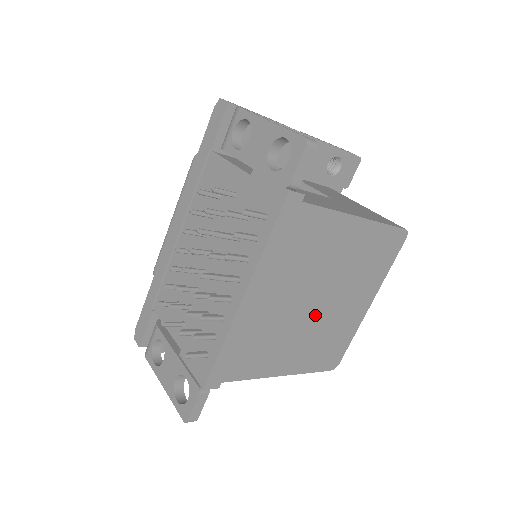
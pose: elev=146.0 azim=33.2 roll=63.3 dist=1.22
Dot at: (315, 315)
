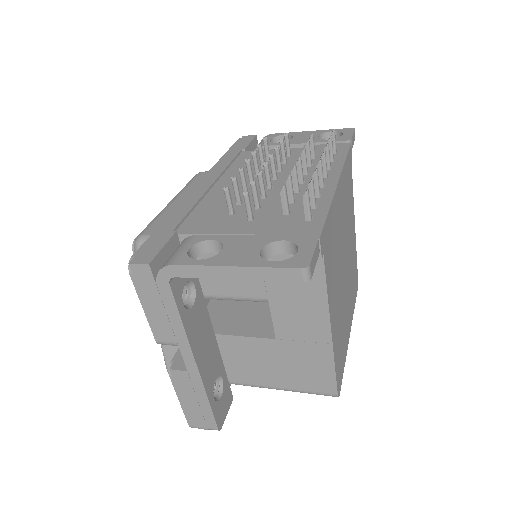
Dot at: (343, 283)
